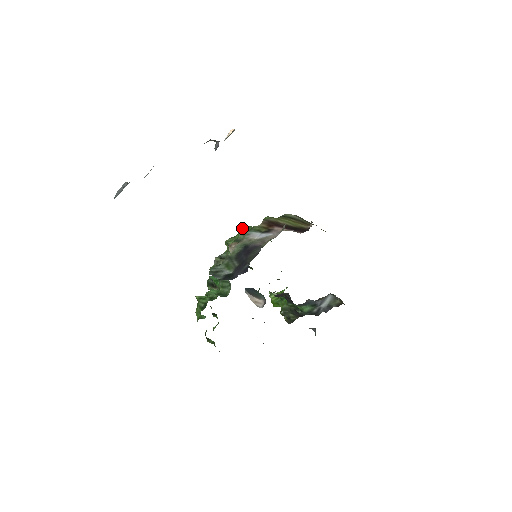
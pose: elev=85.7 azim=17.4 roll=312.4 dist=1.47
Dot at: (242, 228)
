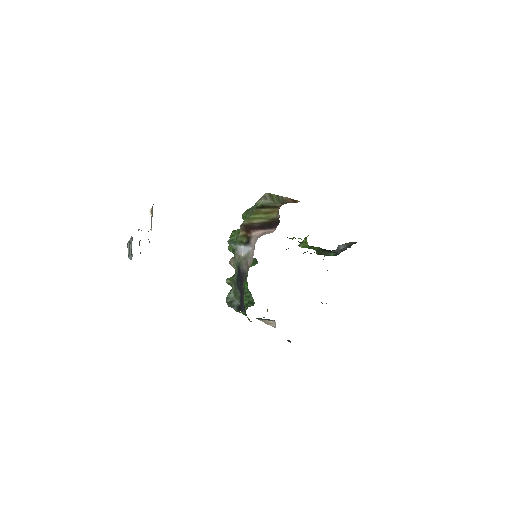
Dot at: (229, 241)
